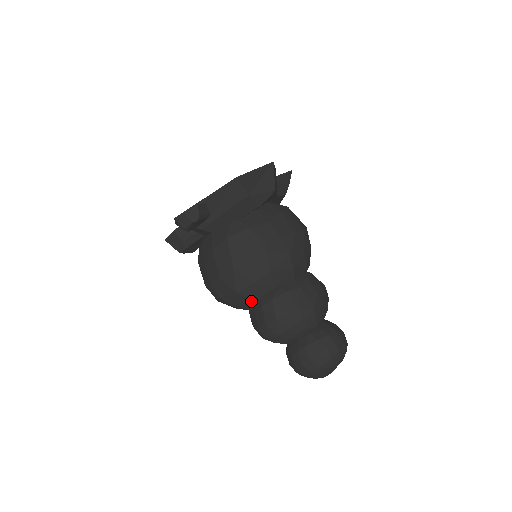
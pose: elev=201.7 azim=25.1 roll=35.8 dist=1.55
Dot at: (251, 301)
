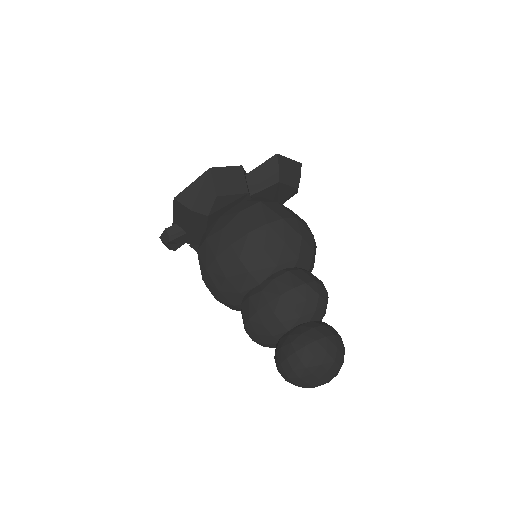
Dot at: (234, 306)
